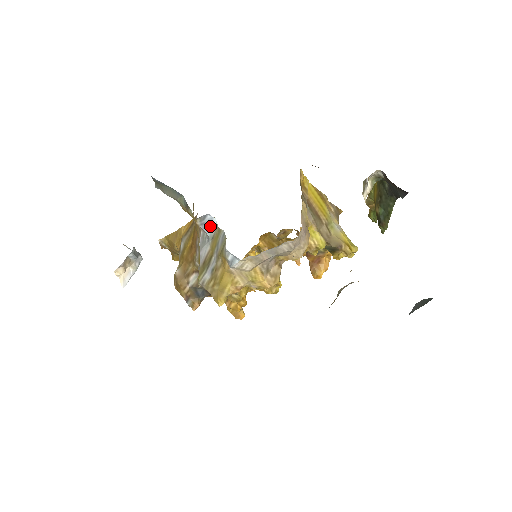
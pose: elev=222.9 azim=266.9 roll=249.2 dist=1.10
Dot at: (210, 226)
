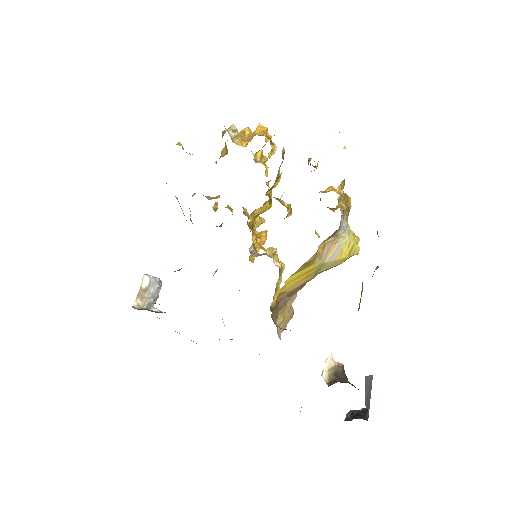
Dot at: occluded
